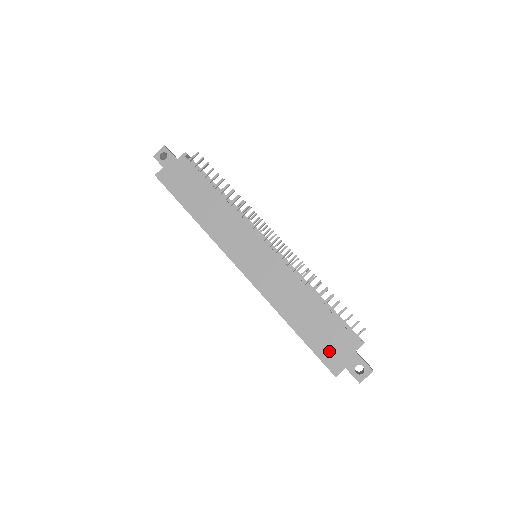
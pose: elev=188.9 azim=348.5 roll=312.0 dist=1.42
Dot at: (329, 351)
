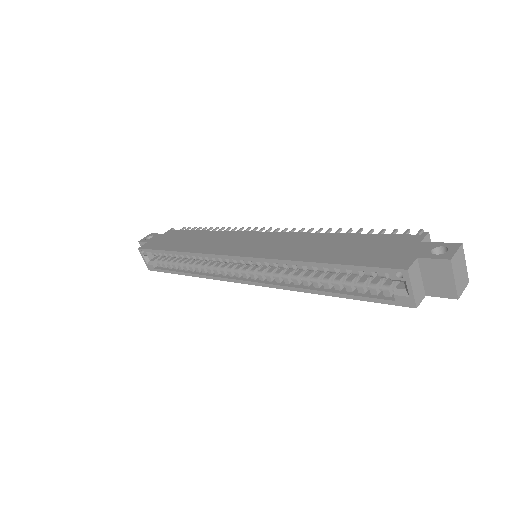
Dot at: (382, 256)
